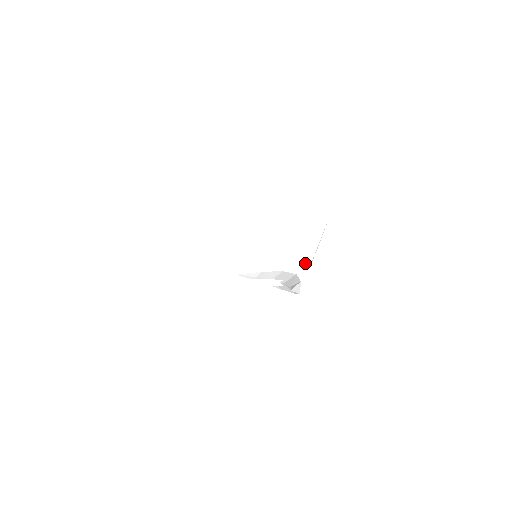
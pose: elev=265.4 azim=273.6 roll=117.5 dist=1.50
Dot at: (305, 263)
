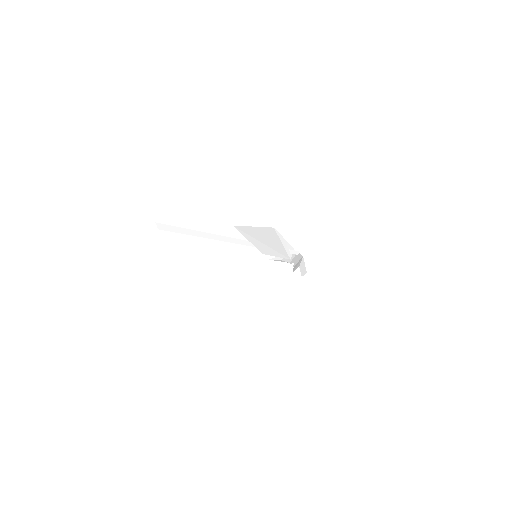
Dot at: (286, 258)
